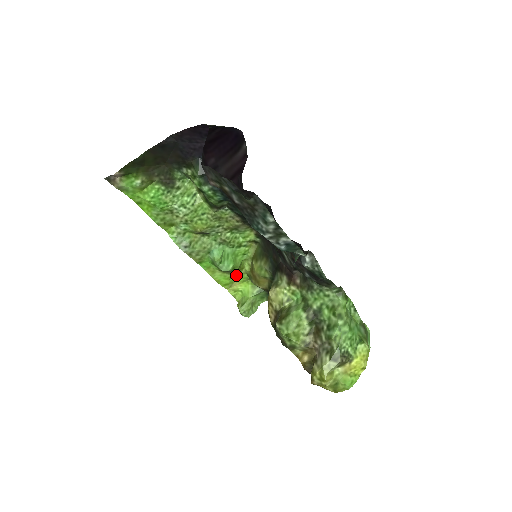
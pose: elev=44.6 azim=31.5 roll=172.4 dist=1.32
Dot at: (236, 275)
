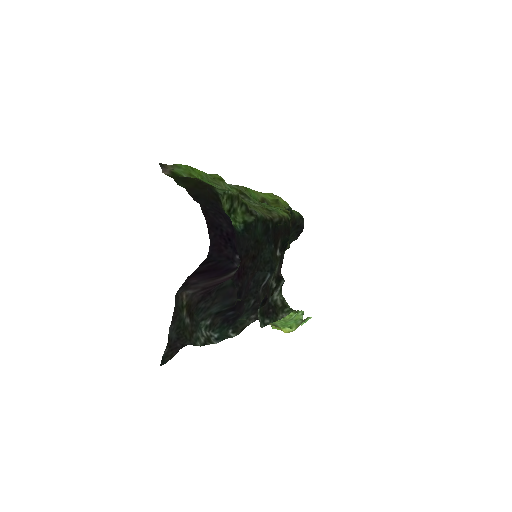
Dot at: (278, 199)
